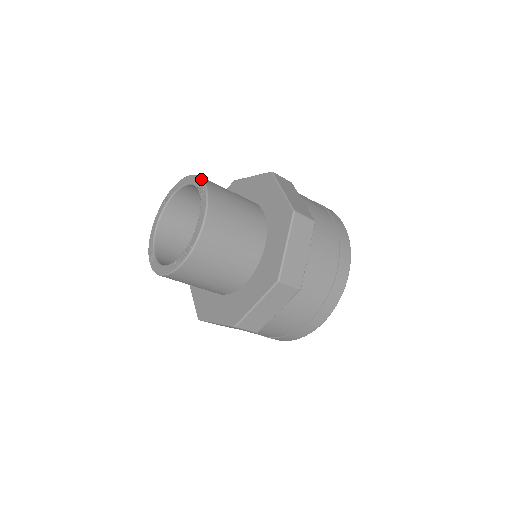
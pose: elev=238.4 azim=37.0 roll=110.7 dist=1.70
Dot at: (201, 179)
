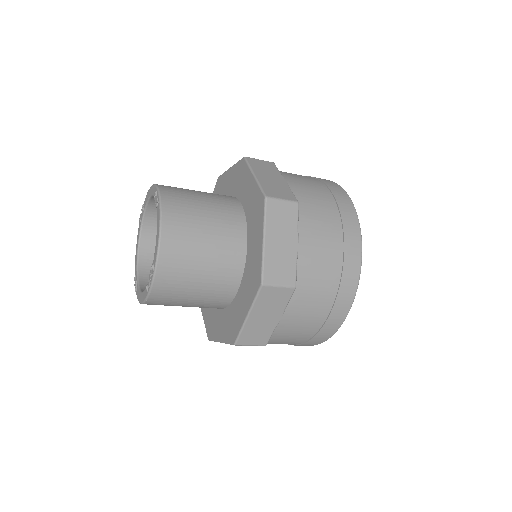
Dot at: (156, 188)
